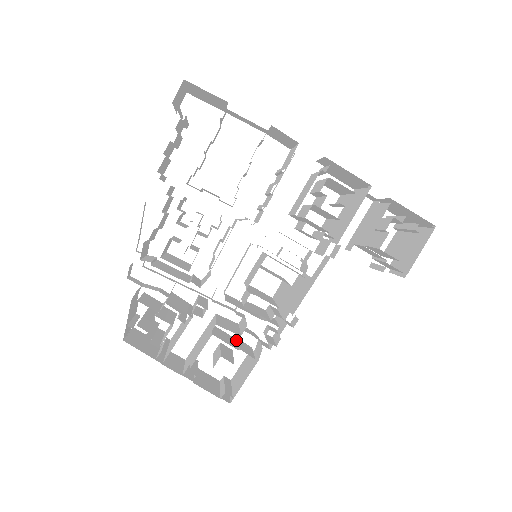
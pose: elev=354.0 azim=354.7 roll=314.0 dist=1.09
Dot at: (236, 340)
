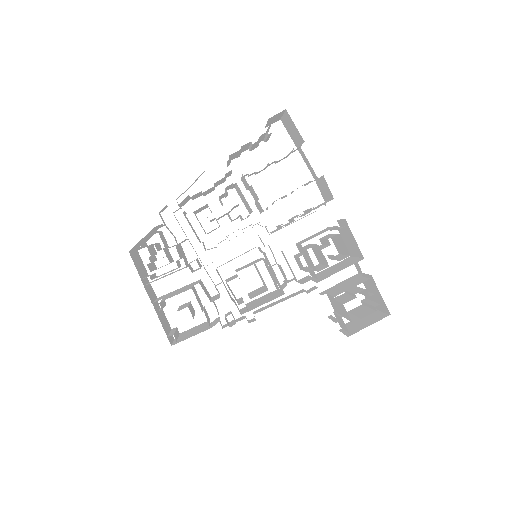
Dot at: occluded
